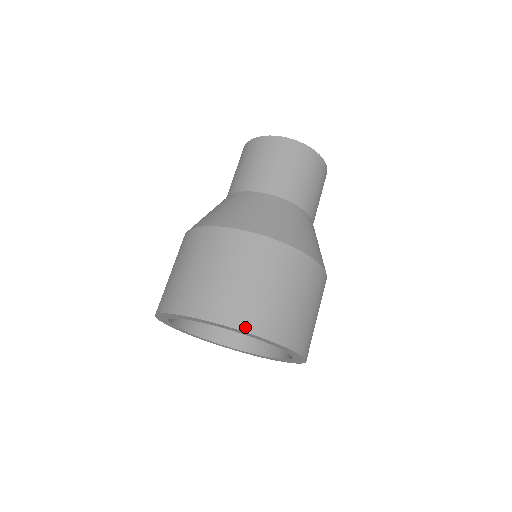
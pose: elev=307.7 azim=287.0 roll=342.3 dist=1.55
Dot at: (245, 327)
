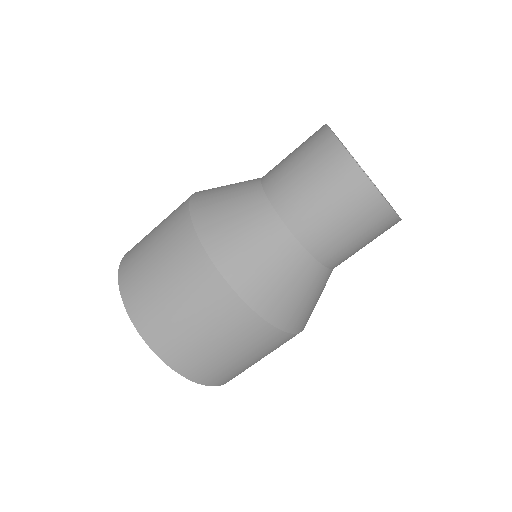
Dot at: (142, 331)
